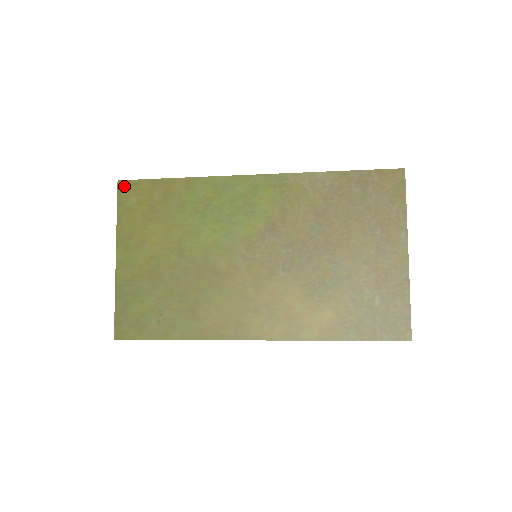
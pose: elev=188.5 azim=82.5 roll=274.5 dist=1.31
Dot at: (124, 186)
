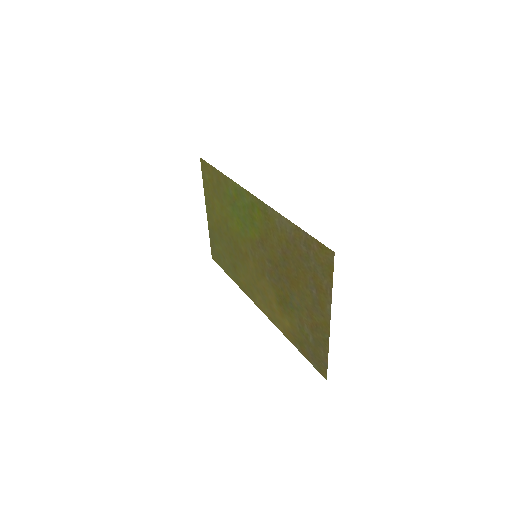
Dot at: (203, 163)
